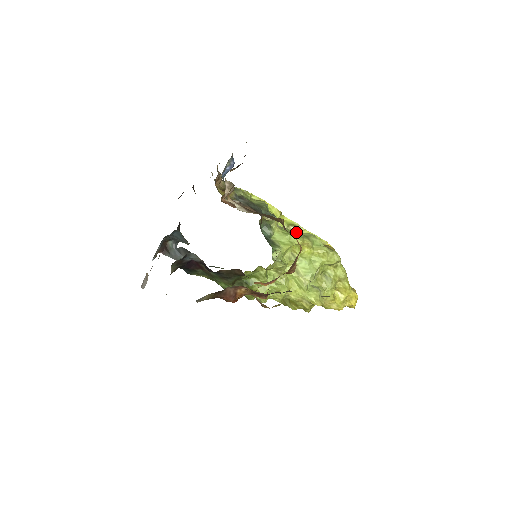
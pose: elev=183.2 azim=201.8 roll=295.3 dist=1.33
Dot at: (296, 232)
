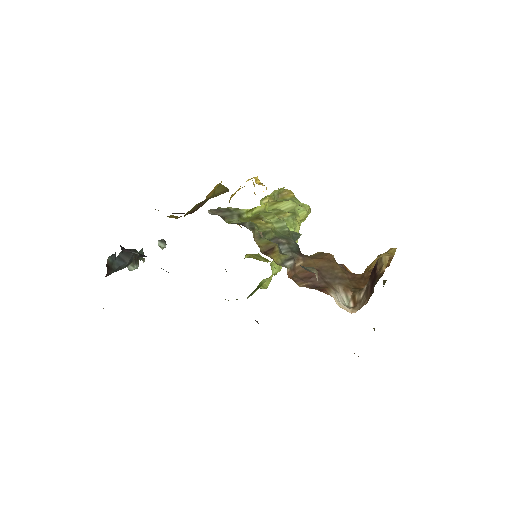
Dot at: (289, 216)
